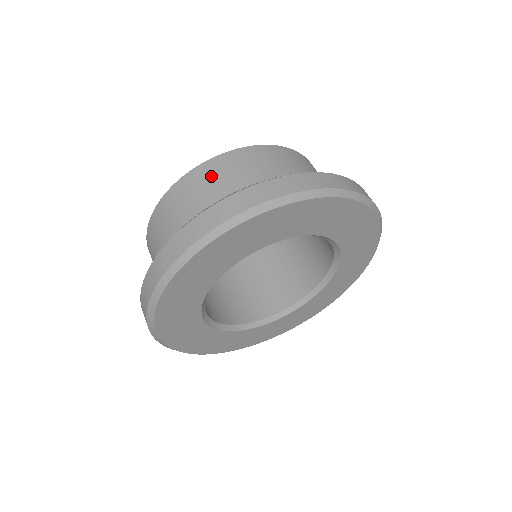
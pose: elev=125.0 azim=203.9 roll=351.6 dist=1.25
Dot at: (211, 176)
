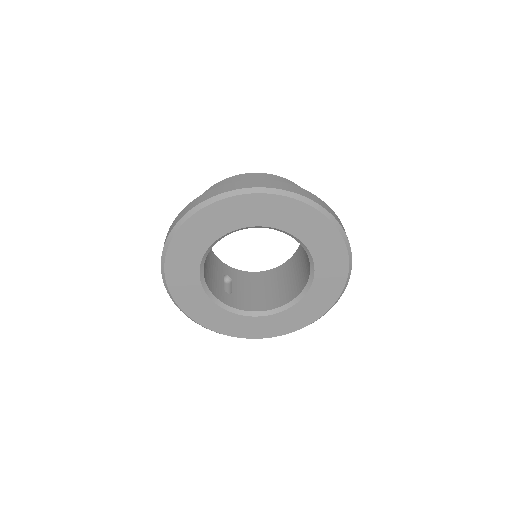
Dot at: occluded
